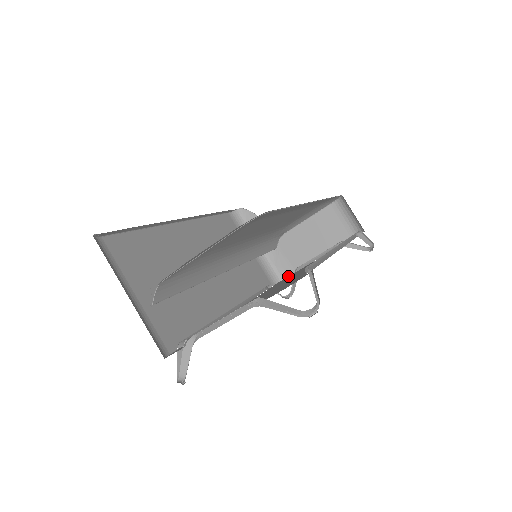
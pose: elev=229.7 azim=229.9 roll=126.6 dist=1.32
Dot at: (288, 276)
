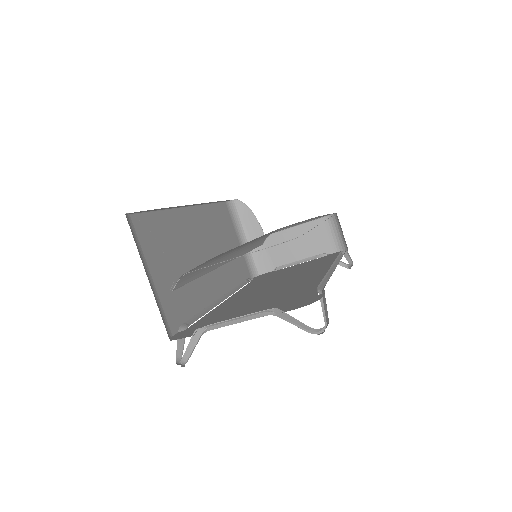
Dot at: (267, 272)
